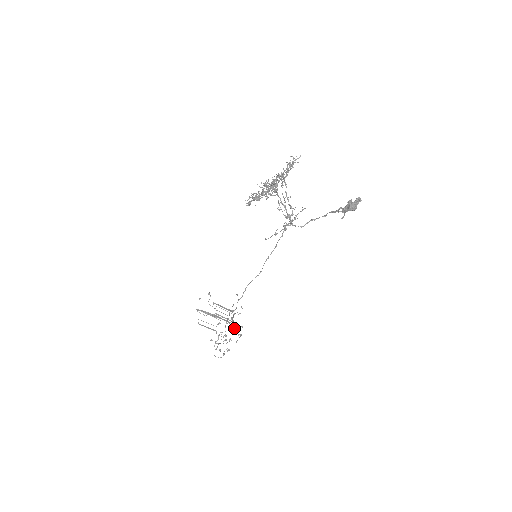
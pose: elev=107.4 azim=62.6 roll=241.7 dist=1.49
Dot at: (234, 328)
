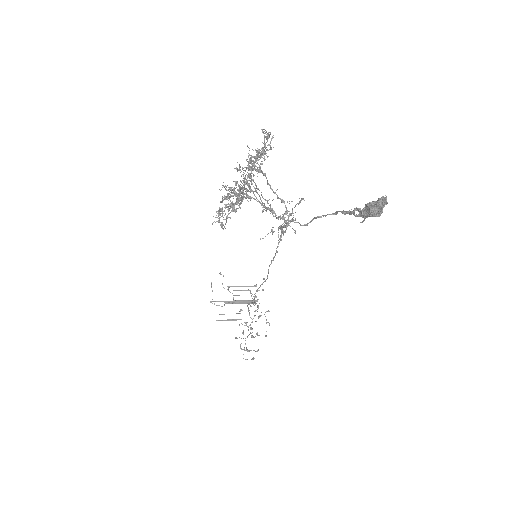
Dot at: occluded
